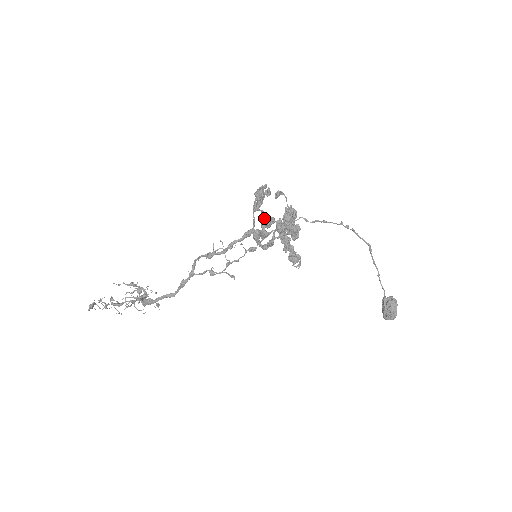
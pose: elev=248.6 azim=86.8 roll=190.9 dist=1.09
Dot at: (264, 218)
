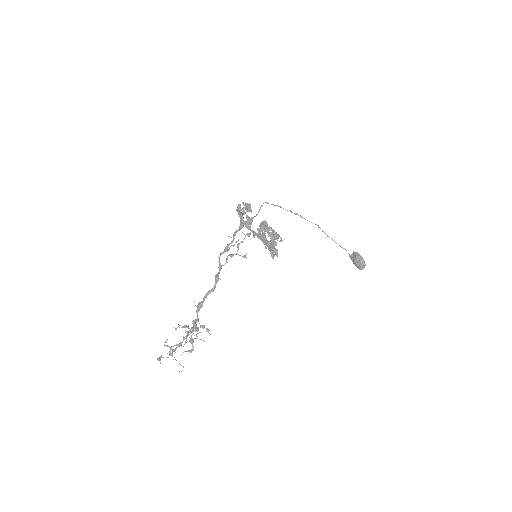
Dot at: (244, 205)
